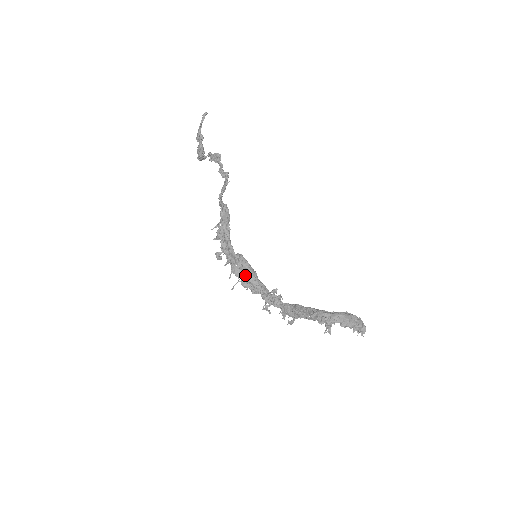
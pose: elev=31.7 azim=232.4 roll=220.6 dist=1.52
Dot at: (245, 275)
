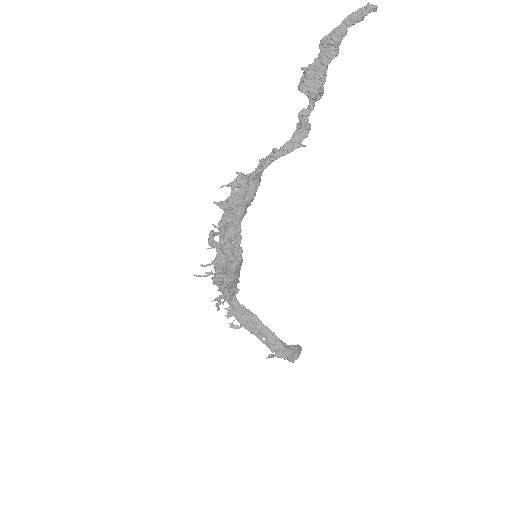
Dot at: (230, 276)
